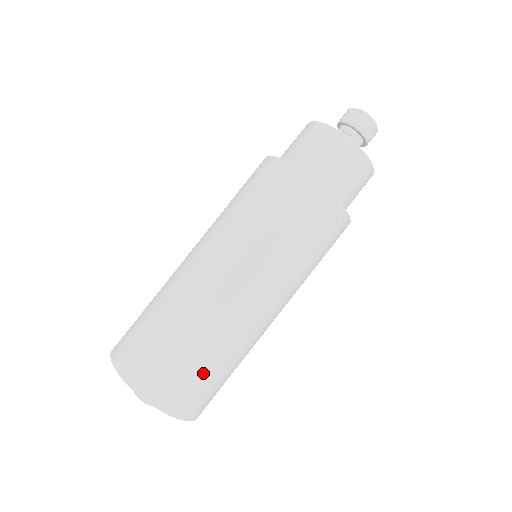
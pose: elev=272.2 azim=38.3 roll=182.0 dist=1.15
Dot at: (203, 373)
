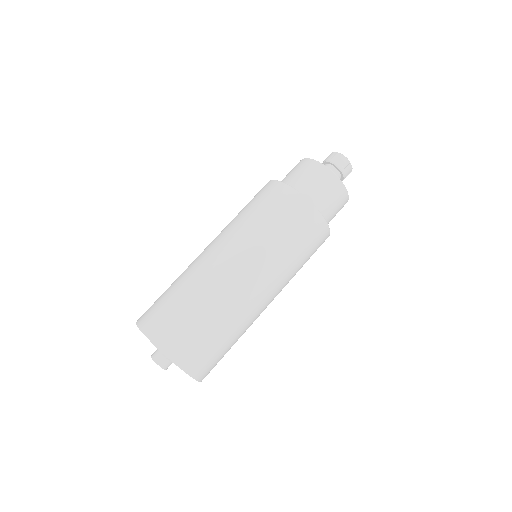
Dot at: (190, 318)
